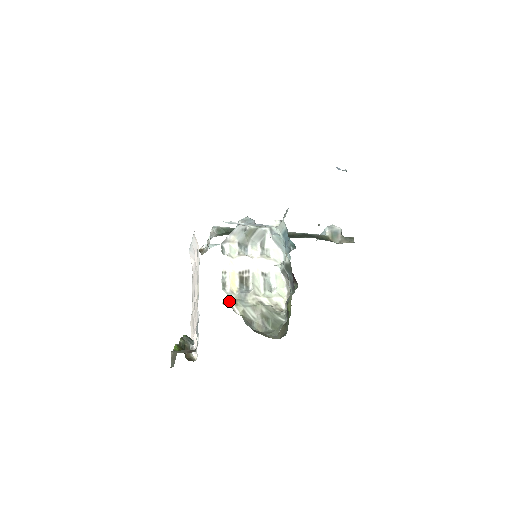
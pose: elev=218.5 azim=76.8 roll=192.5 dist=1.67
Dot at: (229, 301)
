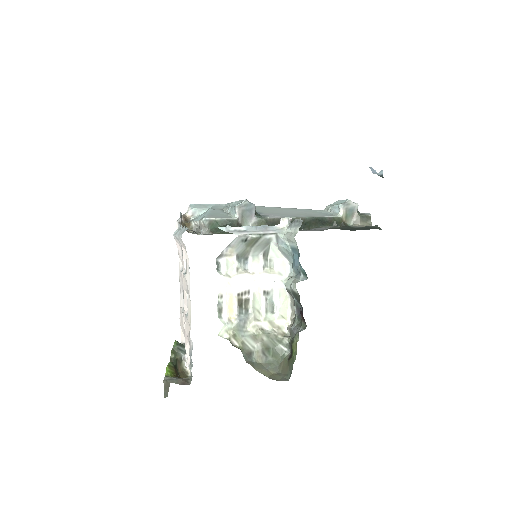
Dot at: (226, 332)
